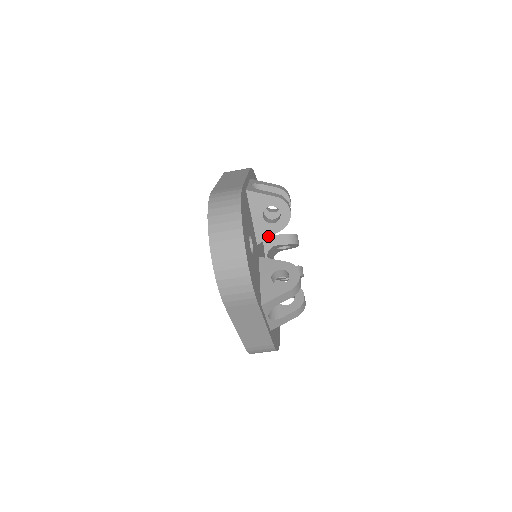
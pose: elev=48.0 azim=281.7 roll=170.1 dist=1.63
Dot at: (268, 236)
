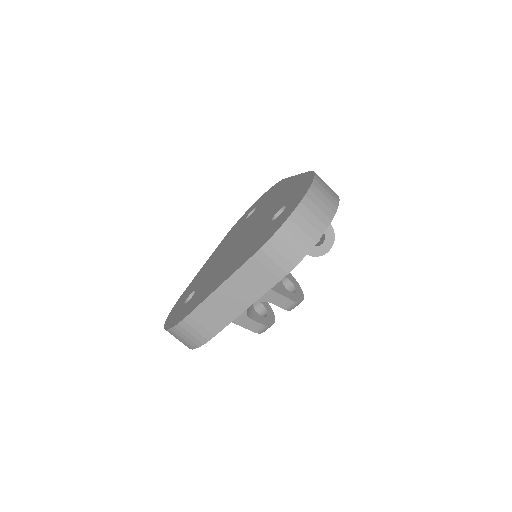
Dot at: occluded
